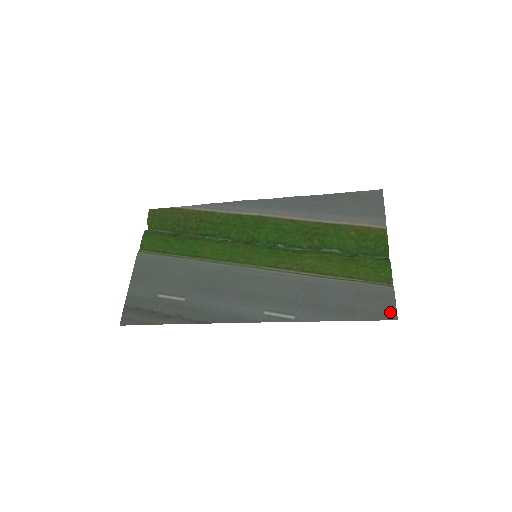
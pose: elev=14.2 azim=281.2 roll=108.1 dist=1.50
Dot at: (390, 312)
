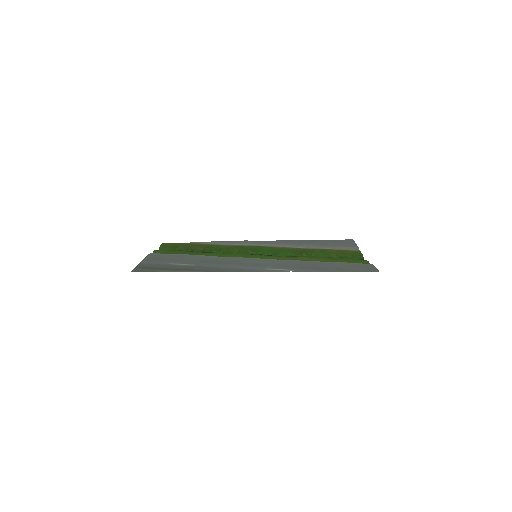
Dot at: (372, 270)
